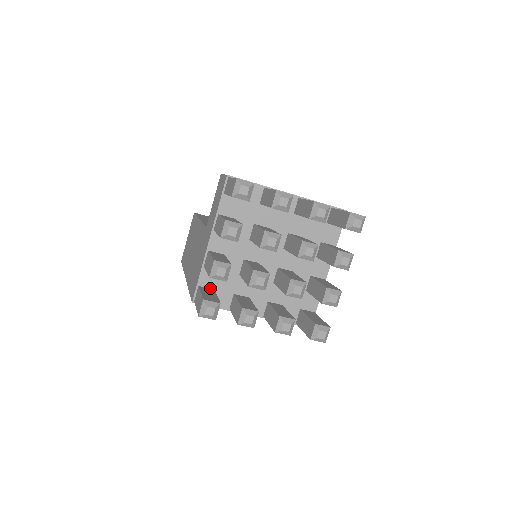
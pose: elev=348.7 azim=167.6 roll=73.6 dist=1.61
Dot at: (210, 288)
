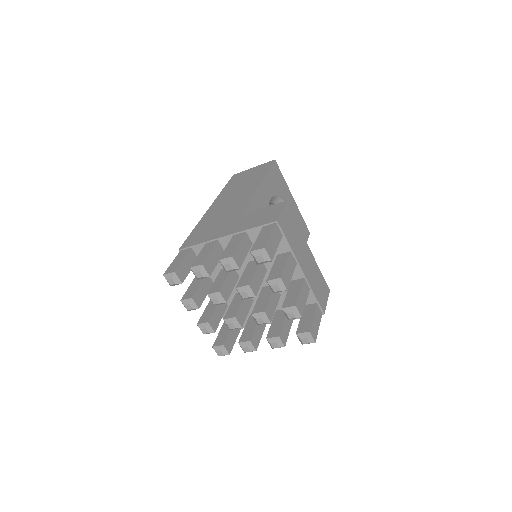
Dot at: (197, 255)
